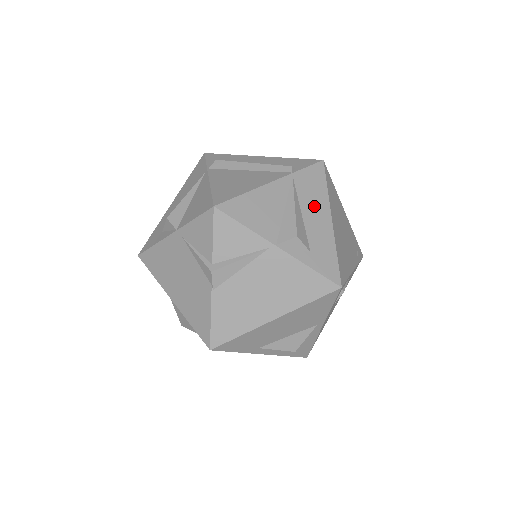
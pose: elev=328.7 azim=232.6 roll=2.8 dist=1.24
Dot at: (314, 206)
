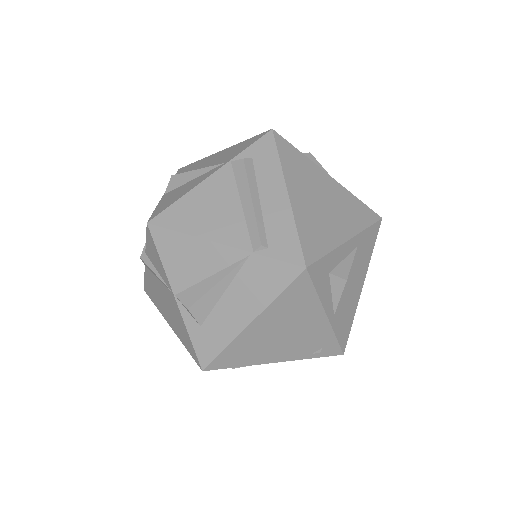
Dot at: (244, 298)
